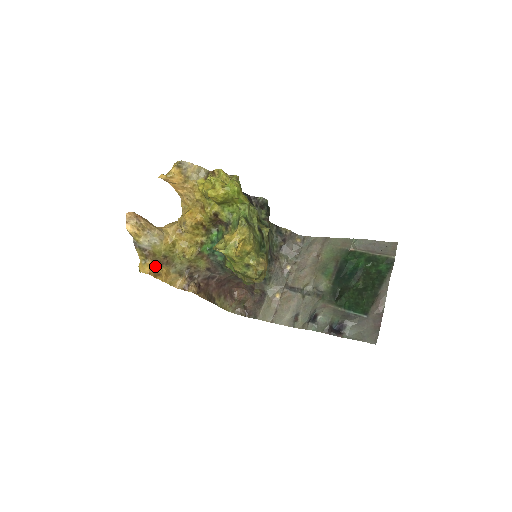
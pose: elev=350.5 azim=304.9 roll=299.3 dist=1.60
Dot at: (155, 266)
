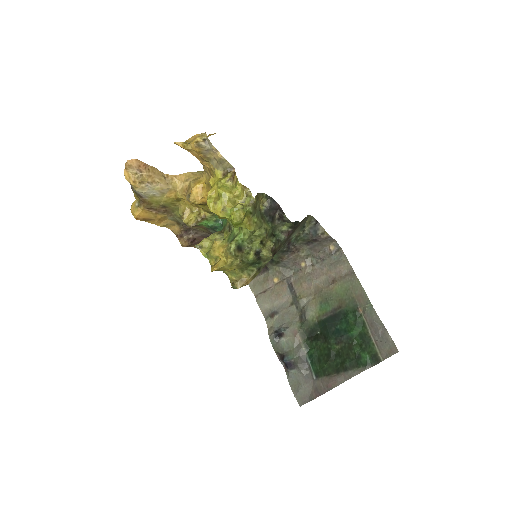
Dot at: (148, 212)
